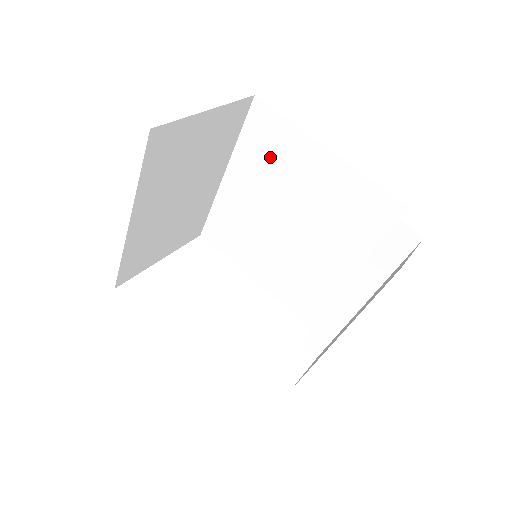
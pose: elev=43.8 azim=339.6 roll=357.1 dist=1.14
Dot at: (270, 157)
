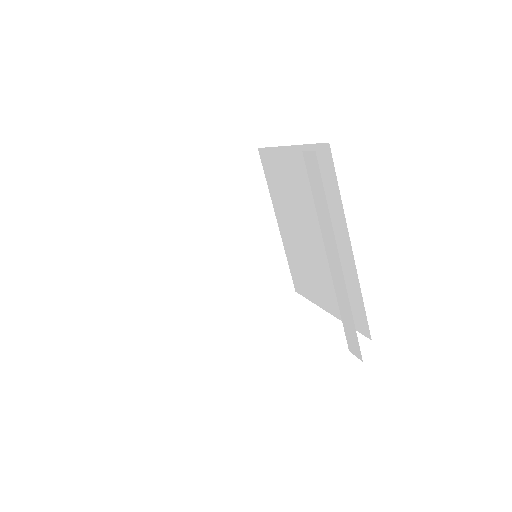
Dot at: (280, 185)
